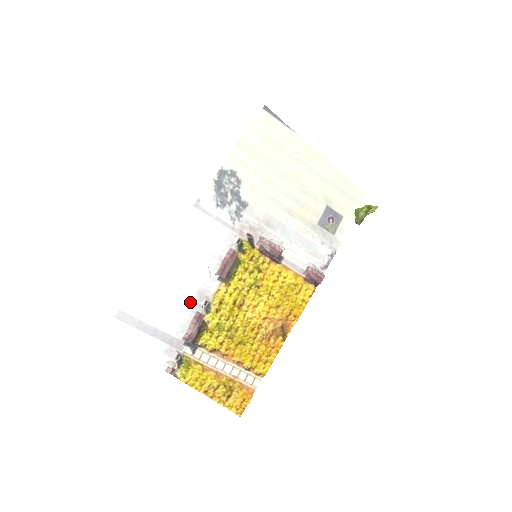
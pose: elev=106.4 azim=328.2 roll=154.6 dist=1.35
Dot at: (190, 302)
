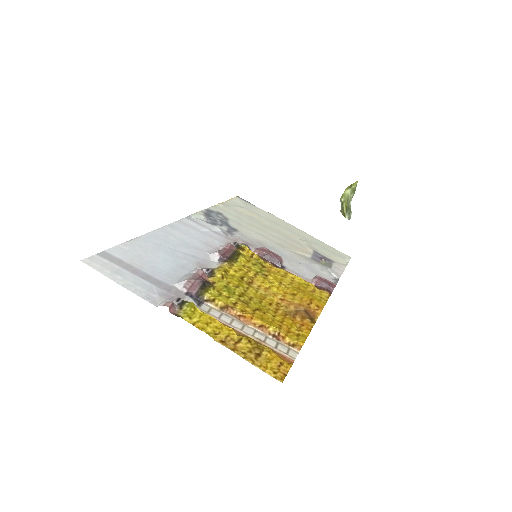
Dot at: (189, 267)
